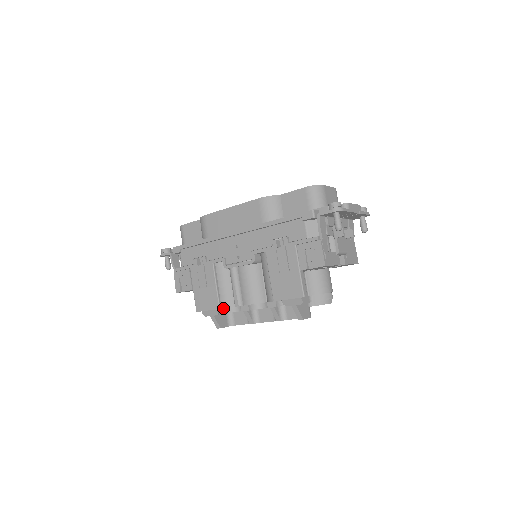
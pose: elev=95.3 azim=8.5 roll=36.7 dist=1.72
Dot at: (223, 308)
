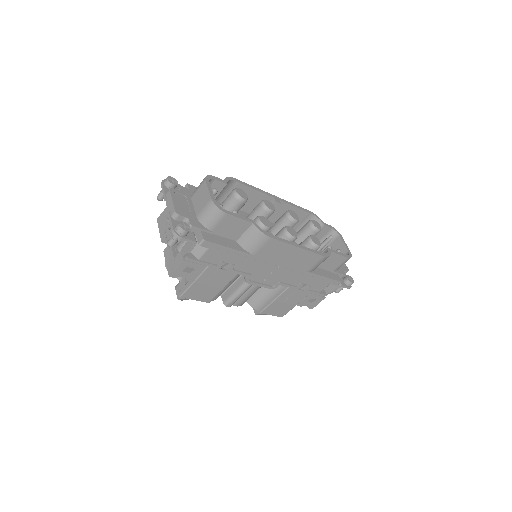
Dot at: occluded
